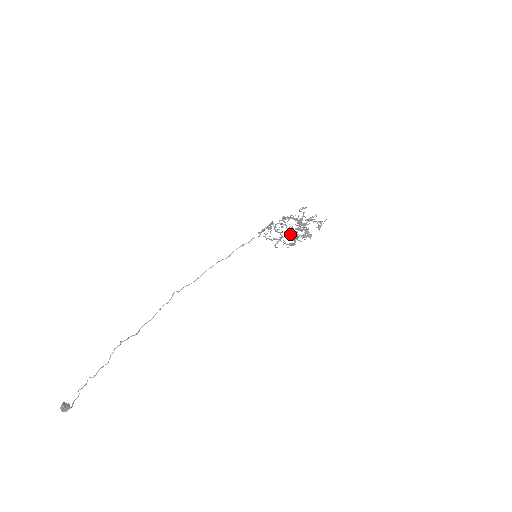
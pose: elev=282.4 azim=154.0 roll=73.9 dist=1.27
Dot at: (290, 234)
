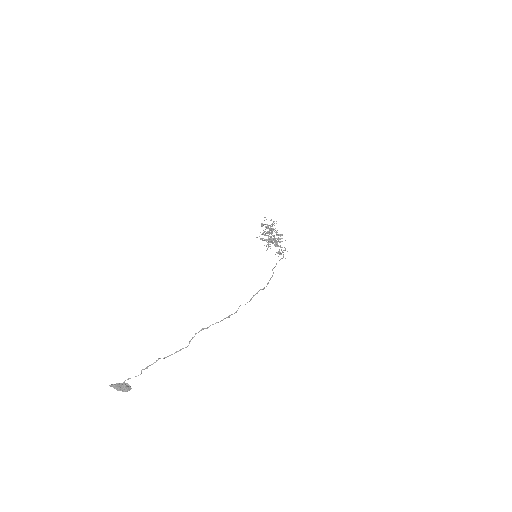
Dot at: (276, 244)
